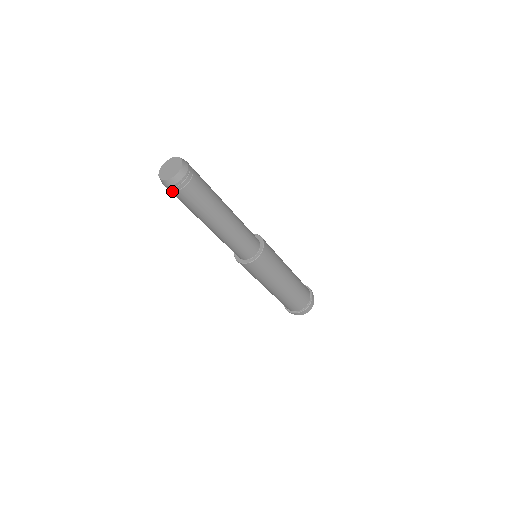
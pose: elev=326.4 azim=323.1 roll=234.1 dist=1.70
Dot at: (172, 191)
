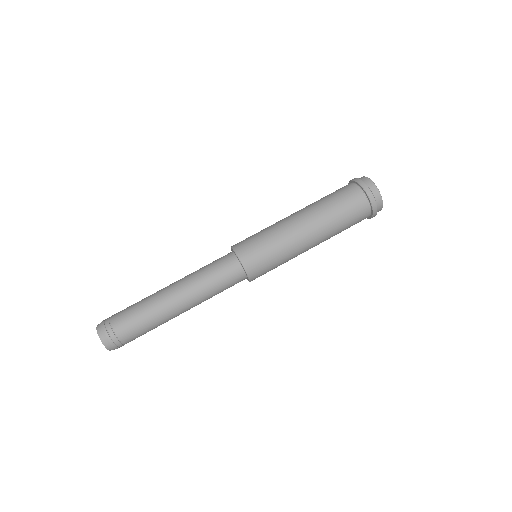
Dot at: occluded
